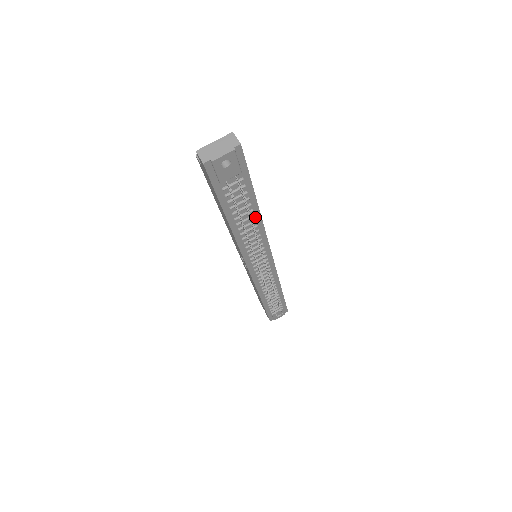
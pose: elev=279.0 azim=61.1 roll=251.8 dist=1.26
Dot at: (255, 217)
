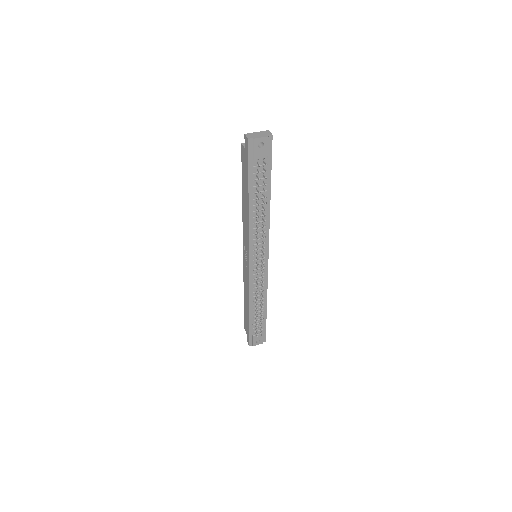
Dot at: (266, 206)
